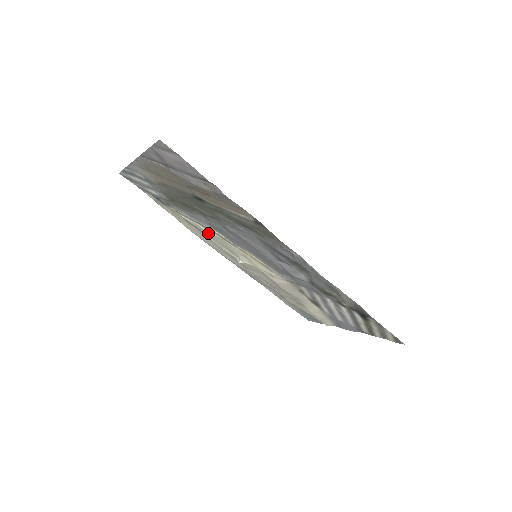
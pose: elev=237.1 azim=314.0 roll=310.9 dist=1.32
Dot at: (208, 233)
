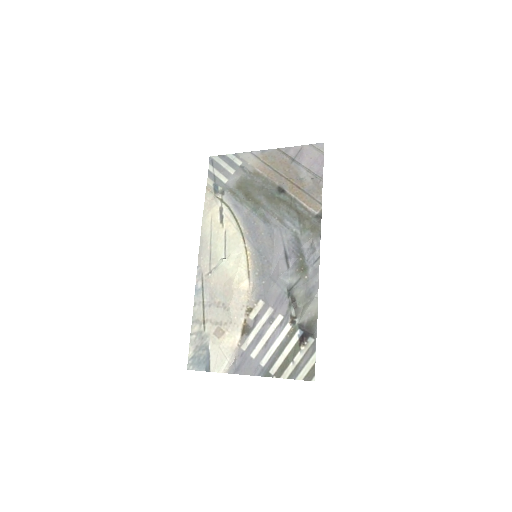
Dot at: (231, 224)
